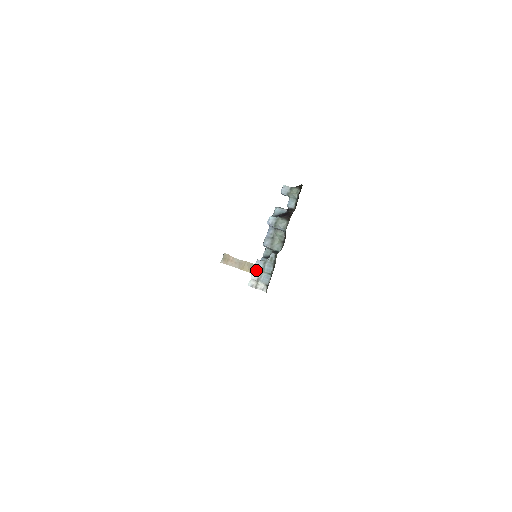
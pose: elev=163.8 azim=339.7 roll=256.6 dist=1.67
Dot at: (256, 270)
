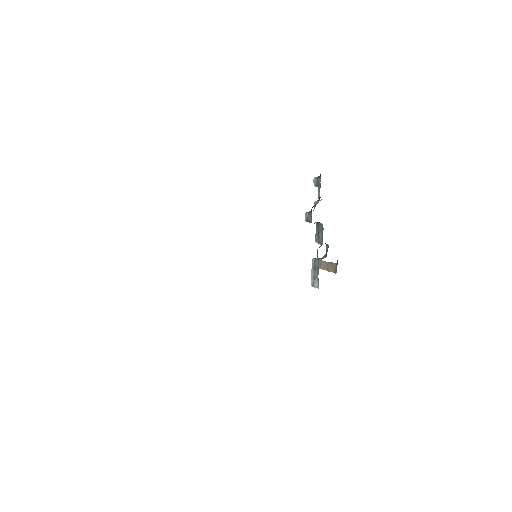
Dot at: (312, 269)
